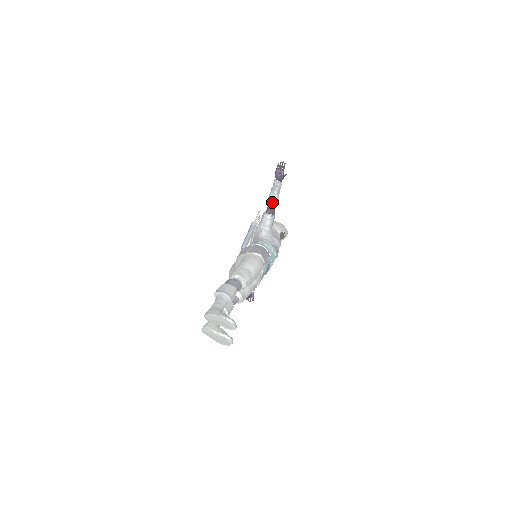
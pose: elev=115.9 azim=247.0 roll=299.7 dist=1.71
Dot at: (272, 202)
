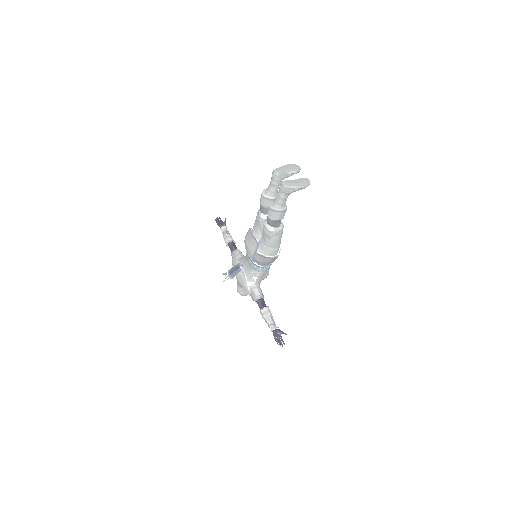
Dot at: (231, 240)
